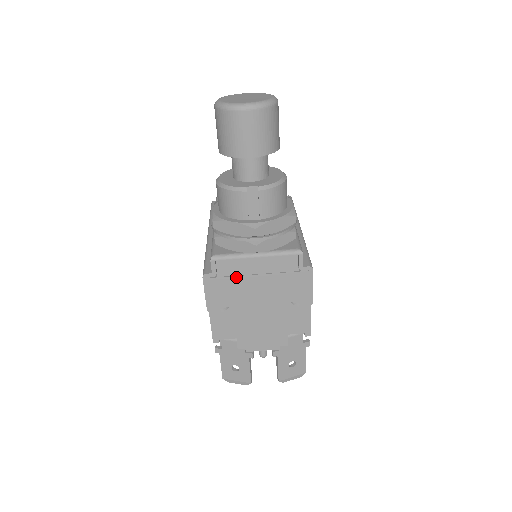
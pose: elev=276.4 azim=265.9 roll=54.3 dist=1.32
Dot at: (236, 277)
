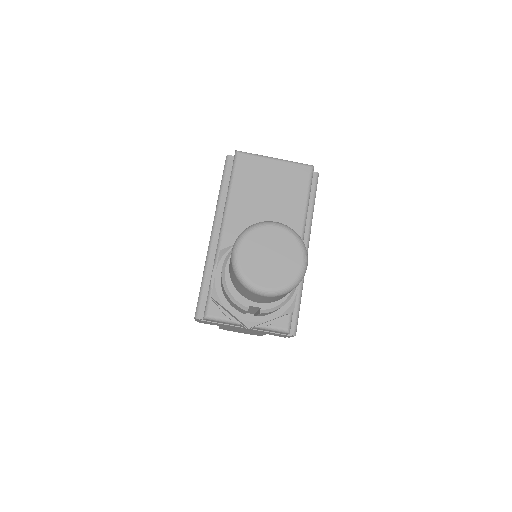
Dot at: occluded
